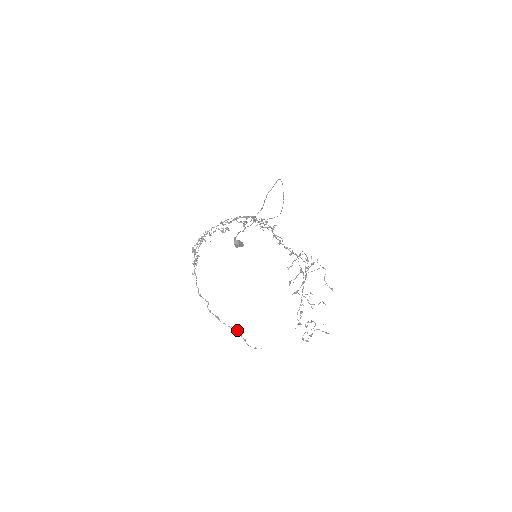
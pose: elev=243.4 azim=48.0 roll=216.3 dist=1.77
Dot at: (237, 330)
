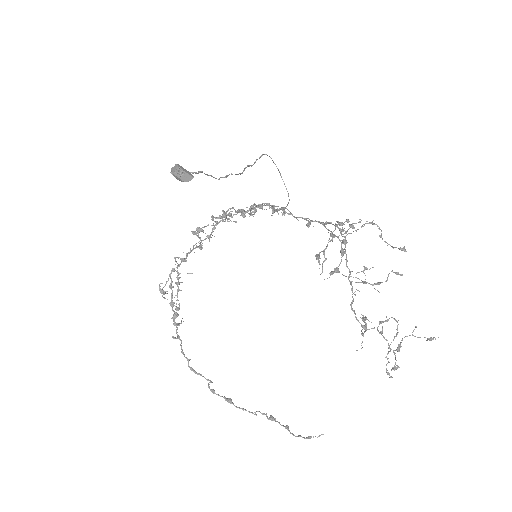
Dot at: (270, 416)
